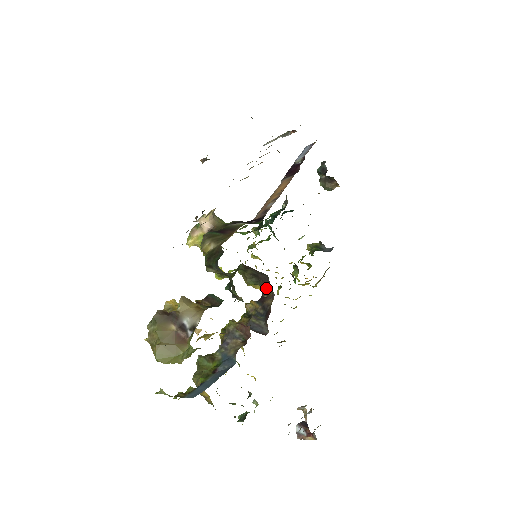
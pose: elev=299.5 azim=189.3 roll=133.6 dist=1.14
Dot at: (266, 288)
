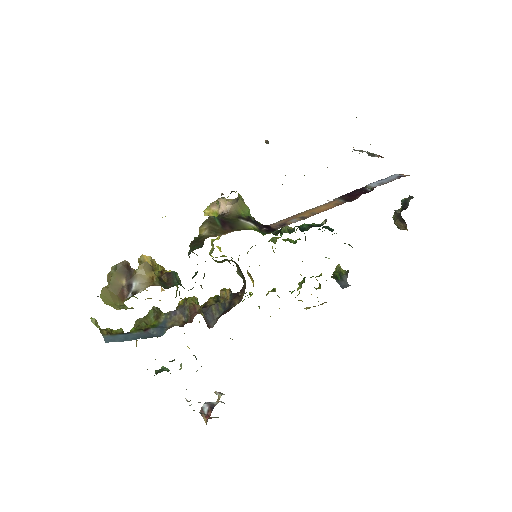
Dot at: (244, 288)
